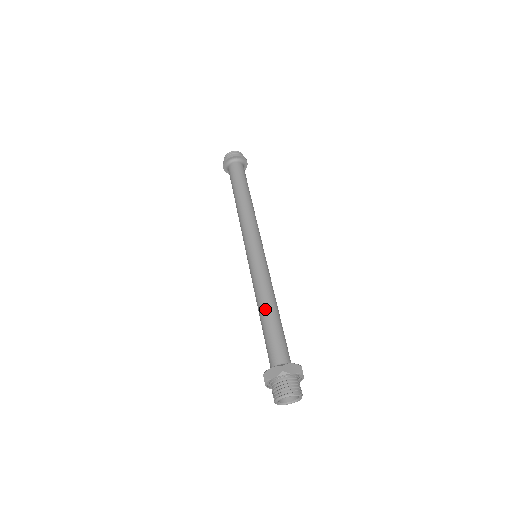
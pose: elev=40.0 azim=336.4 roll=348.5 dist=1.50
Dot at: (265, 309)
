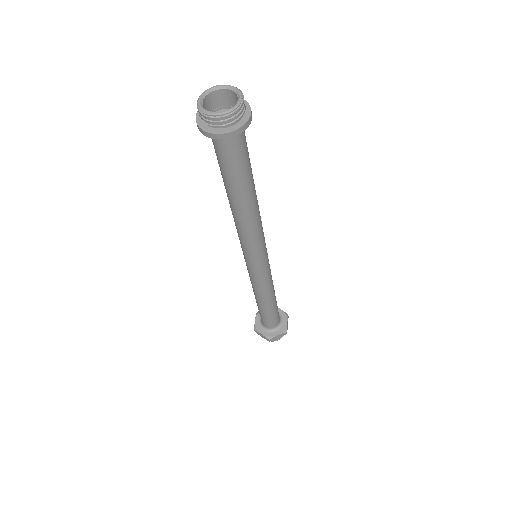
Dot at: (271, 303)
